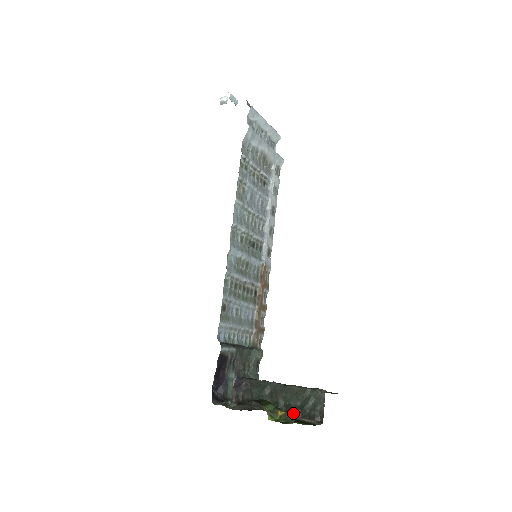
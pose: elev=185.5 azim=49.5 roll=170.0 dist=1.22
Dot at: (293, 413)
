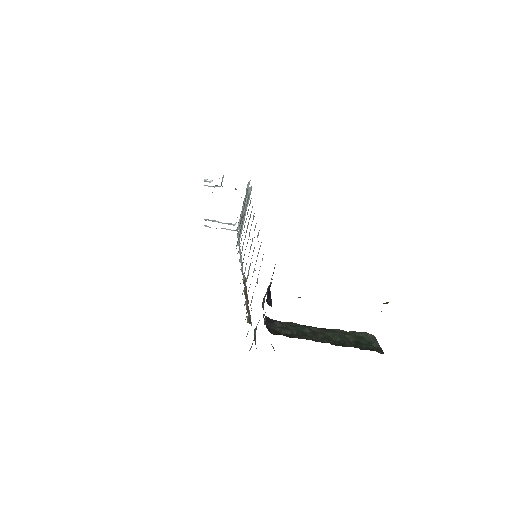
Dot at: (387, 302)
